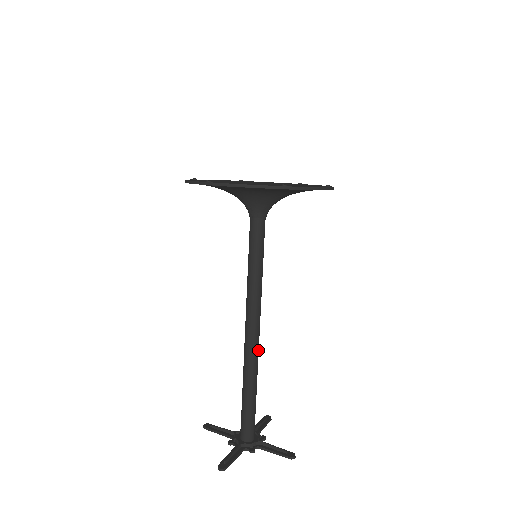
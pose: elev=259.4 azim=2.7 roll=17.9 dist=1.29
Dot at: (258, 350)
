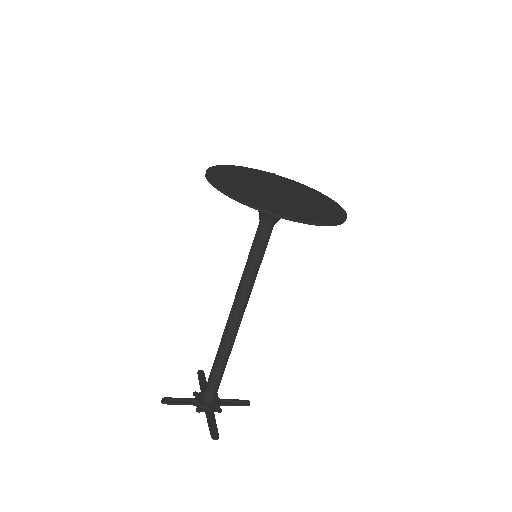
Dot at: occluded
